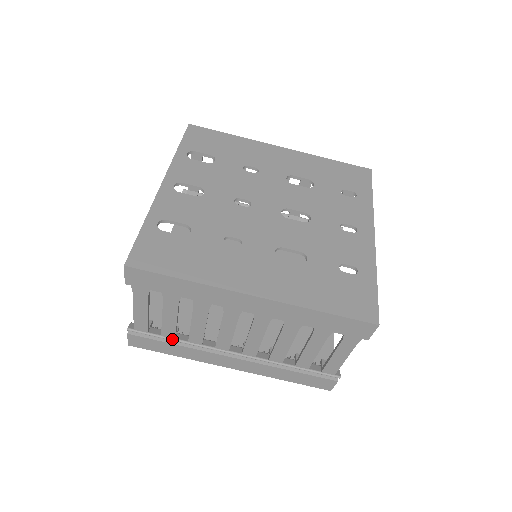
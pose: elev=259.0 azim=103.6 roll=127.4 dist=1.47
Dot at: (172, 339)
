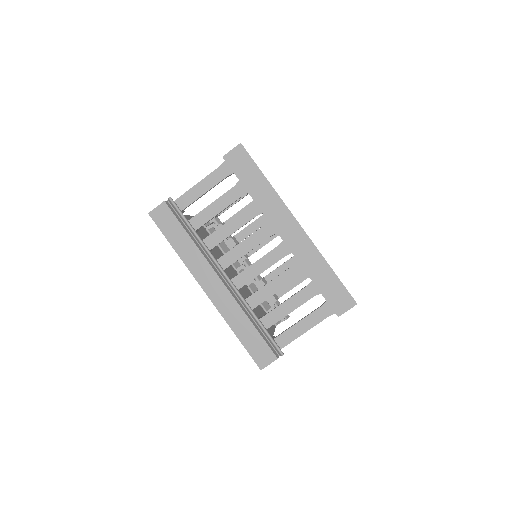
Dot at: (193, 229)
